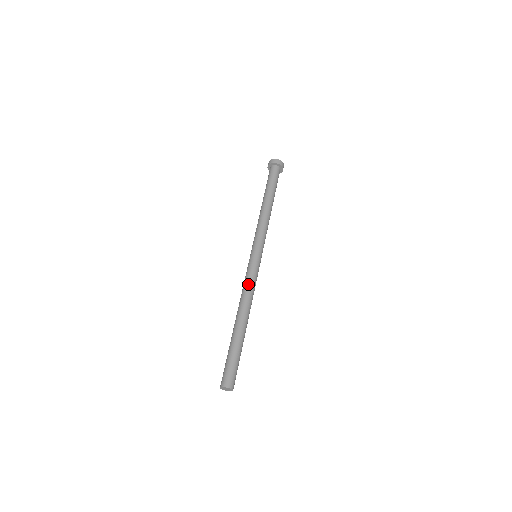
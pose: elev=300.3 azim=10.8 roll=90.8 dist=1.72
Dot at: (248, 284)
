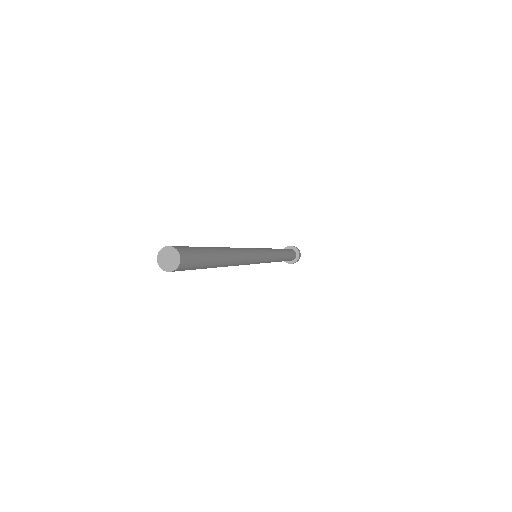
Dot at: (243, 248)
